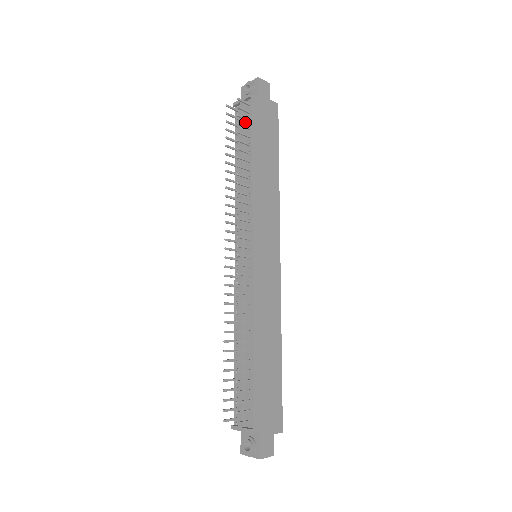
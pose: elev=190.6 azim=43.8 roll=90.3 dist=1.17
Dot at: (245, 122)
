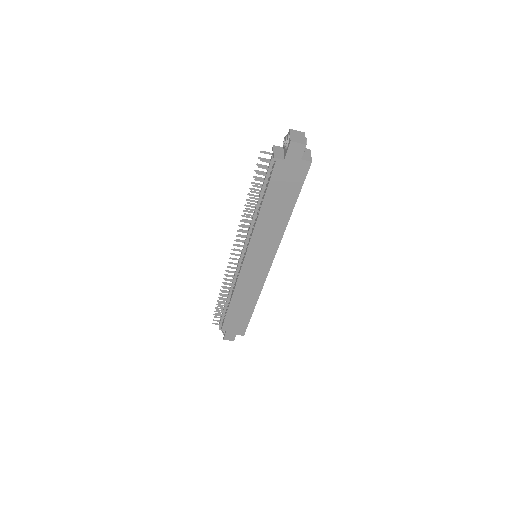
Dot at: (270, 172)
